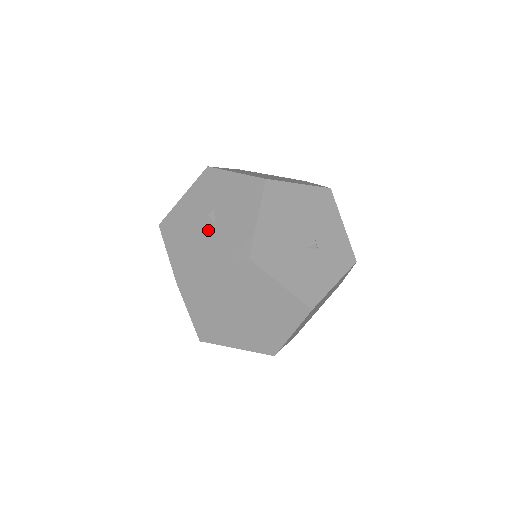
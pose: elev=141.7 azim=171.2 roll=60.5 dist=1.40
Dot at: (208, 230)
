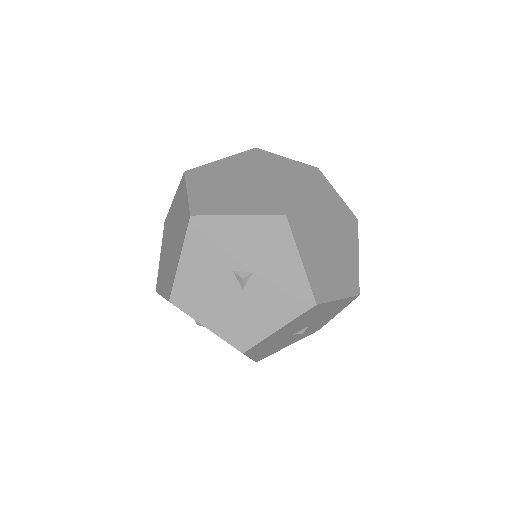
Dot at: (232, 287)
